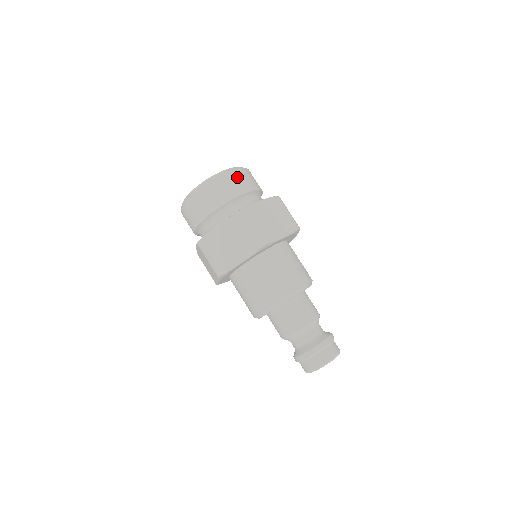
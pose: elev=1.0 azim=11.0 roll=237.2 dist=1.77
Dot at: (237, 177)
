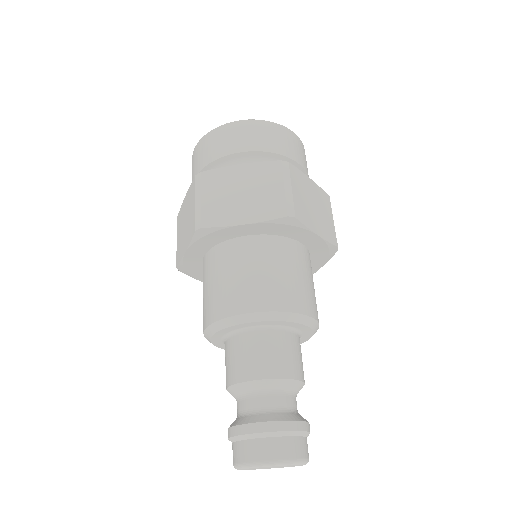
Dot at: (235, 131)
